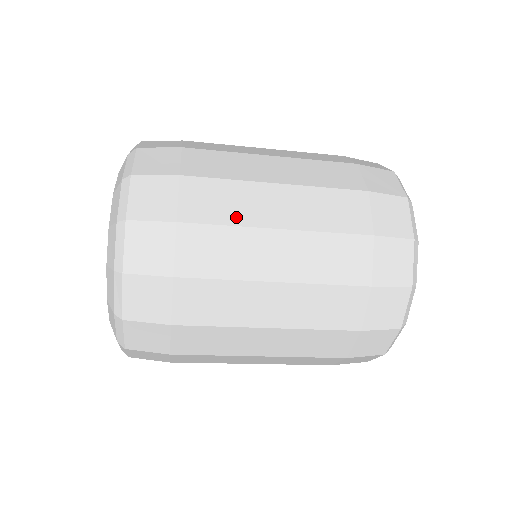
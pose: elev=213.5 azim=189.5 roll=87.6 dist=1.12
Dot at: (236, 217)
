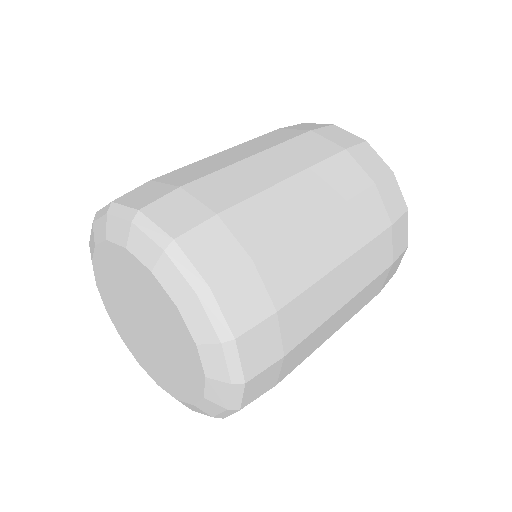
Dot at: (218, 167)
